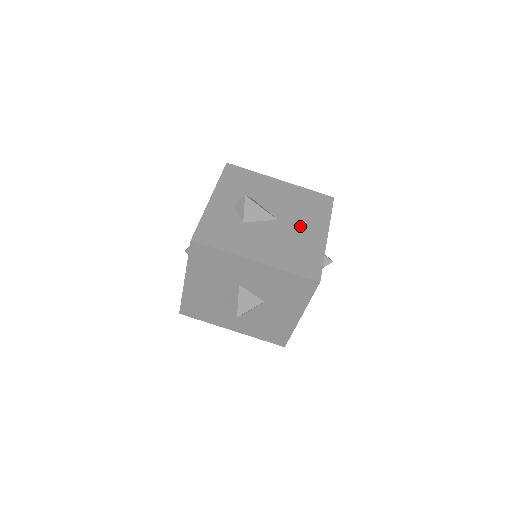
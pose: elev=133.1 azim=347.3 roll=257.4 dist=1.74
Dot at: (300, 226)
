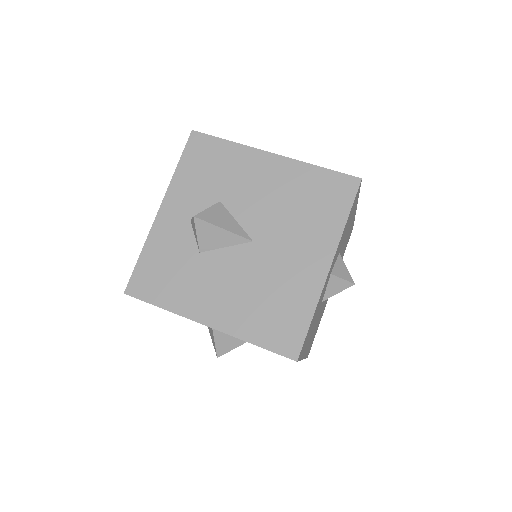
Dot at: (287, 251)
